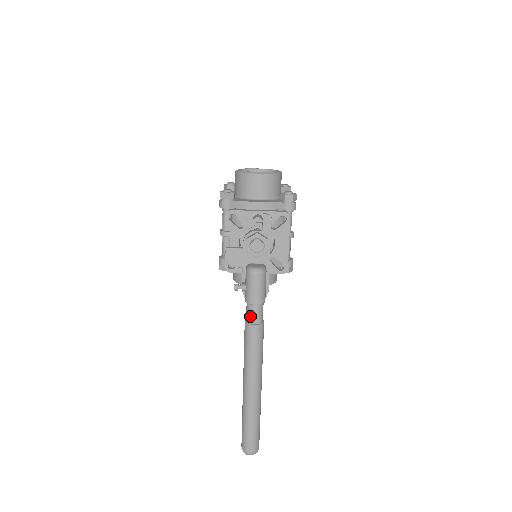
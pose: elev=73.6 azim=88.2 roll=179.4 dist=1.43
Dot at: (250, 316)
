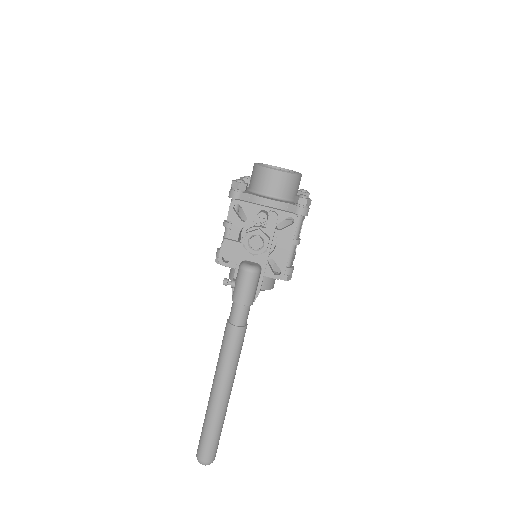
Dot at: (233, 316)
